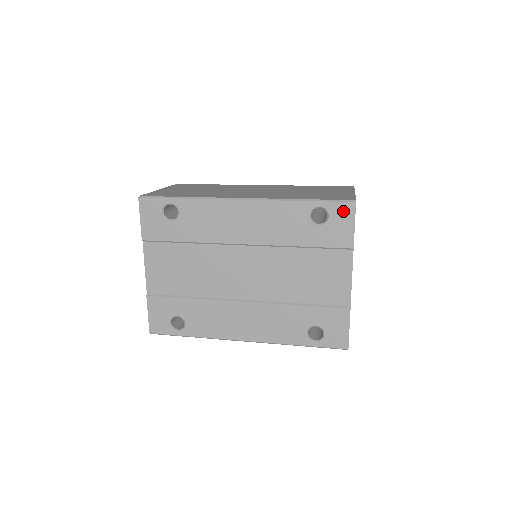
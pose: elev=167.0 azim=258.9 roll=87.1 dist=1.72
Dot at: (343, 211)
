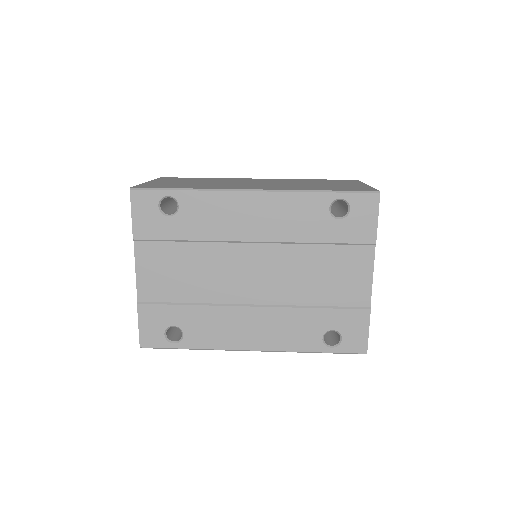
Dot at: (366, 203)
